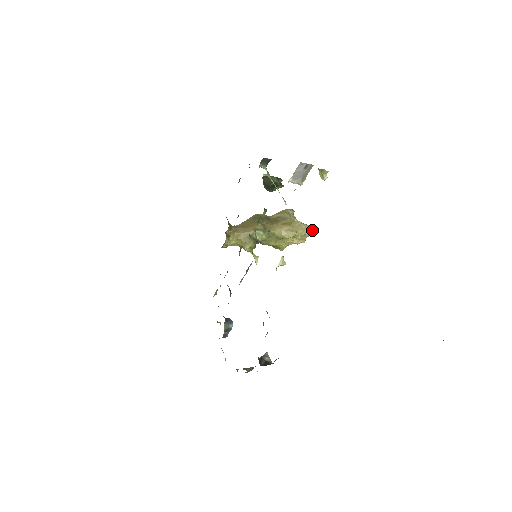
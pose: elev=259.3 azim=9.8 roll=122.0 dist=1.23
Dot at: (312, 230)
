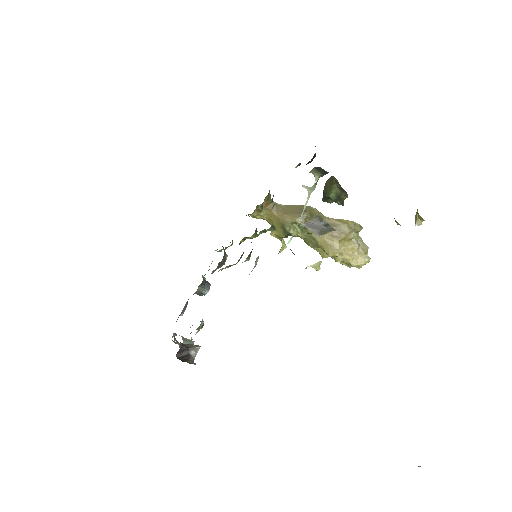
Dot at: (362, 264)
